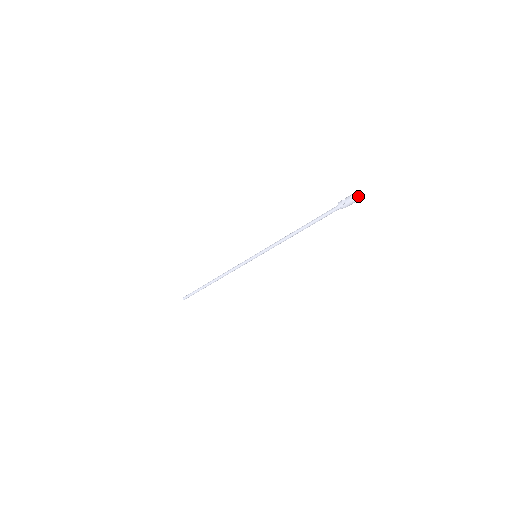
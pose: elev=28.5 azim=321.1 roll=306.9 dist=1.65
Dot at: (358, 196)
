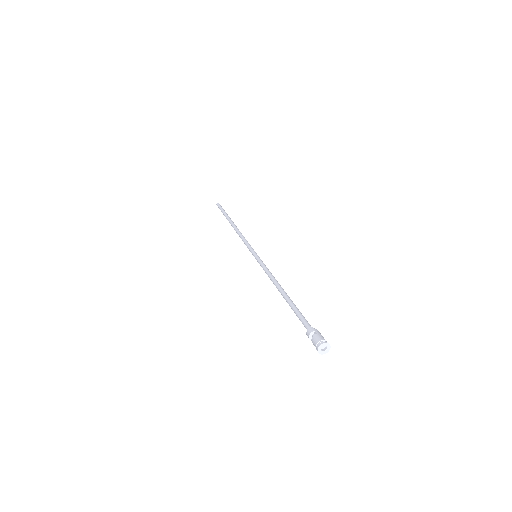
Dot at: (325, 346)
